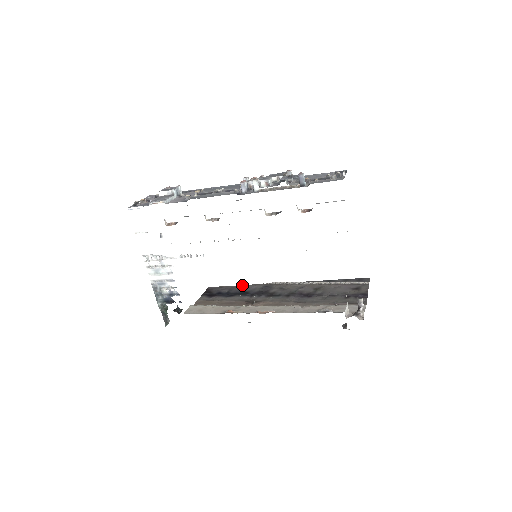
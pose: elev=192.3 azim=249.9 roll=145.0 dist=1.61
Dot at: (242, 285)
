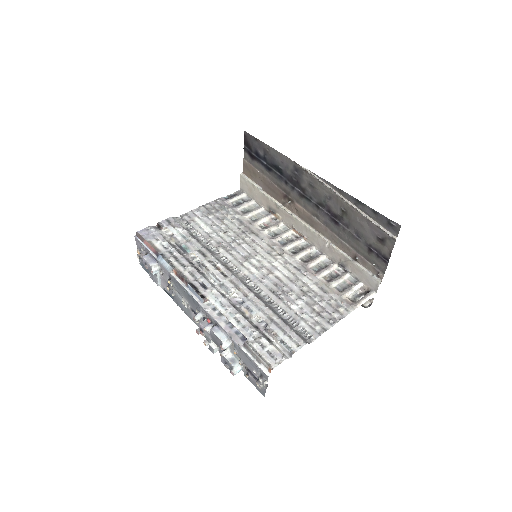
Dot at: (273, 150)
